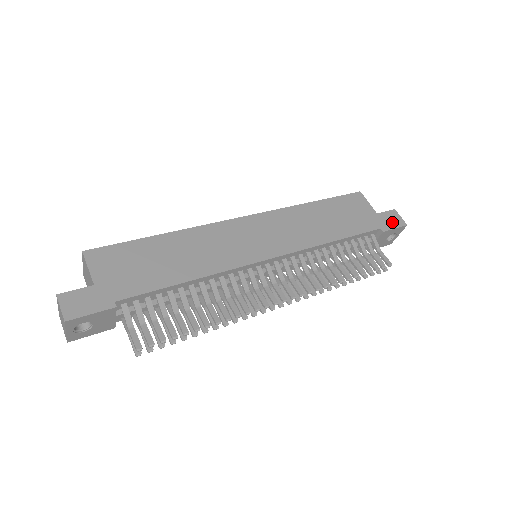
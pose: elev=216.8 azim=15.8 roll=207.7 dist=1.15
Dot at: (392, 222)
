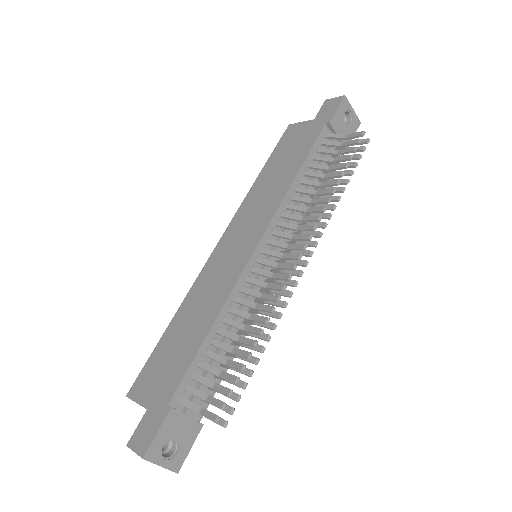
Dot at: (331, 109)
